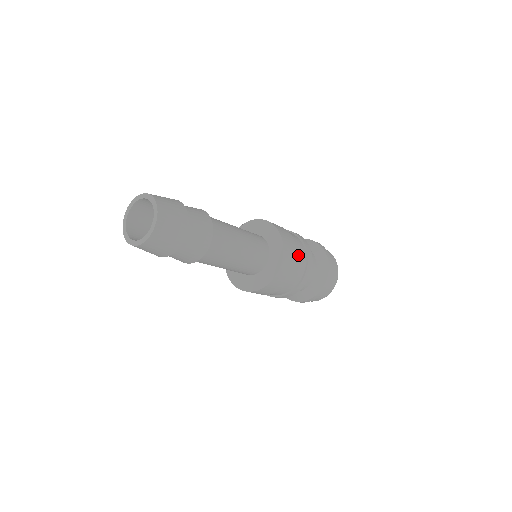
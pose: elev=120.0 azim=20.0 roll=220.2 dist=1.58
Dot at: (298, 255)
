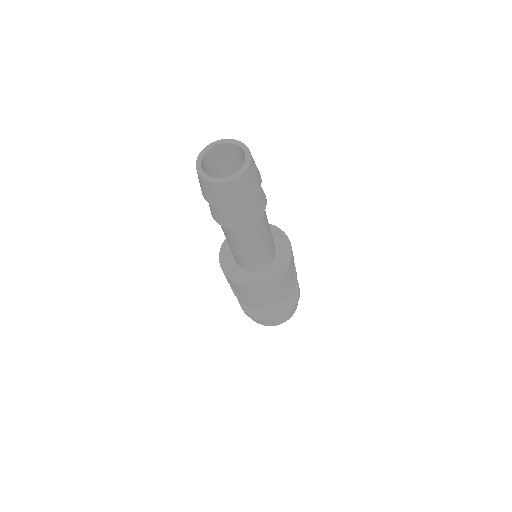
Dot at: occluded
